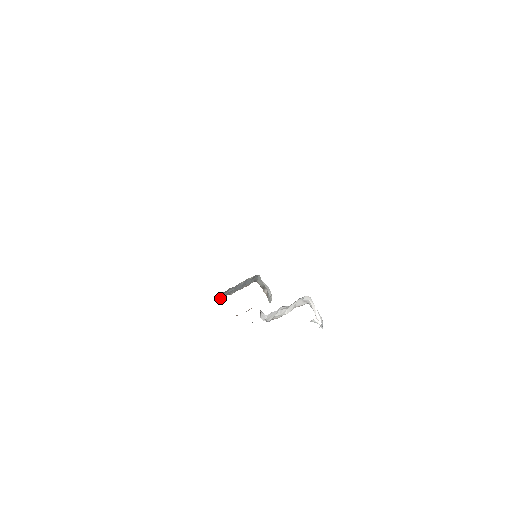
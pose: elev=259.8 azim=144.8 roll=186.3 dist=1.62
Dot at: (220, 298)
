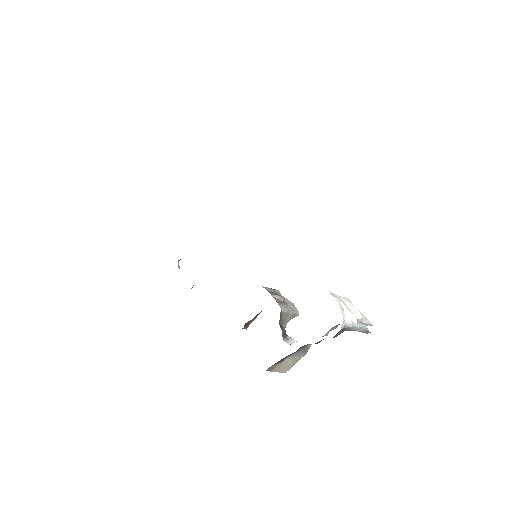
Dot at: occluded
